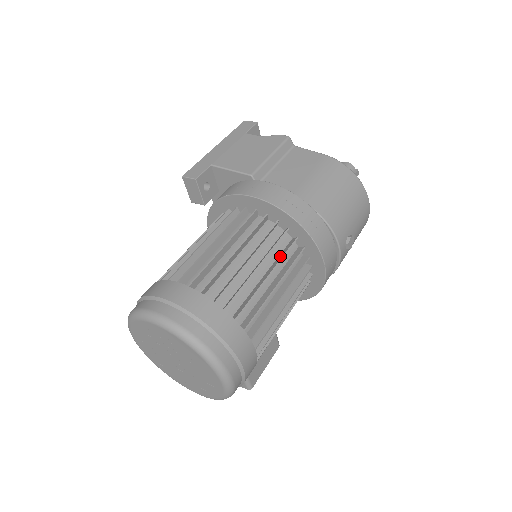
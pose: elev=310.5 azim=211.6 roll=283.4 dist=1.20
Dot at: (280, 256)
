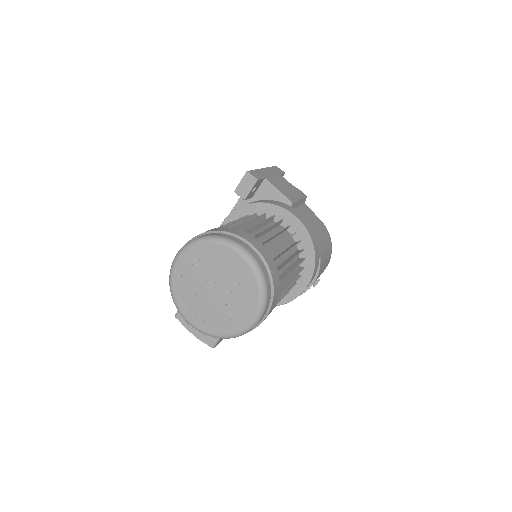
Dot at: (296, 263)
